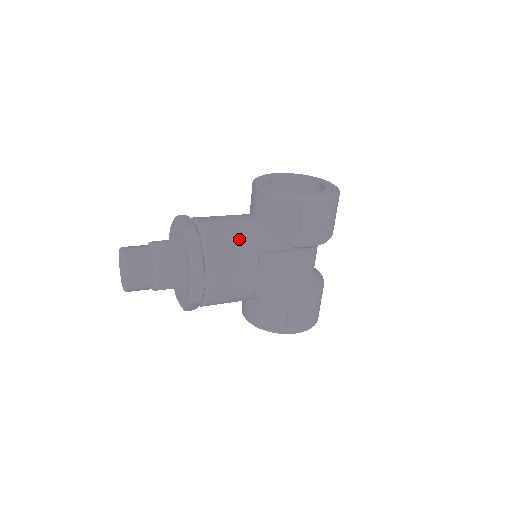
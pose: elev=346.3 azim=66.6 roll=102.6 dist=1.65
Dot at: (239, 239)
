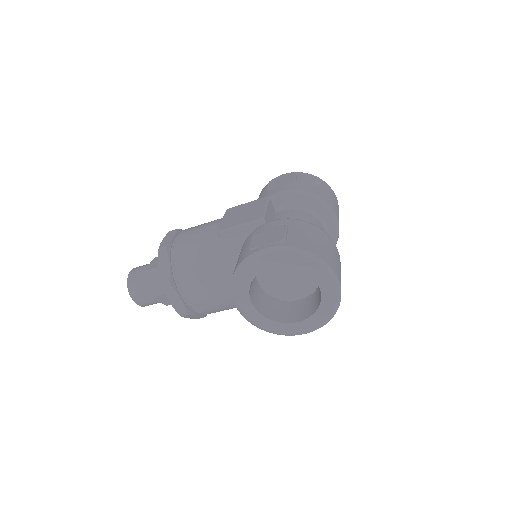
Dot at: occluded
